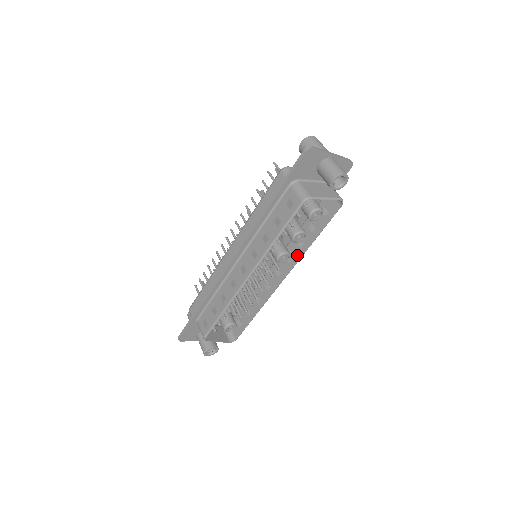
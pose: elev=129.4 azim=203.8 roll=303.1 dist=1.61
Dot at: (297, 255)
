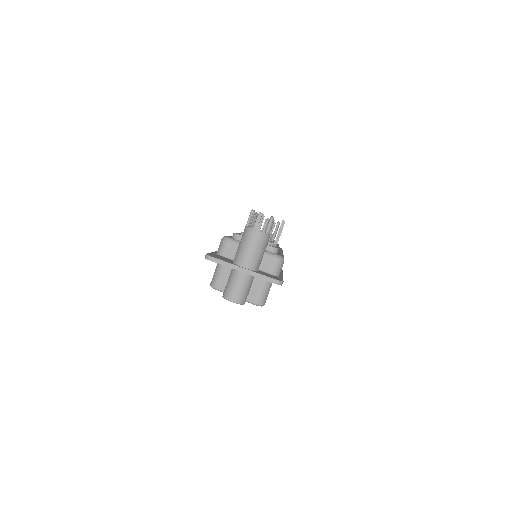
Dot at: occluded
